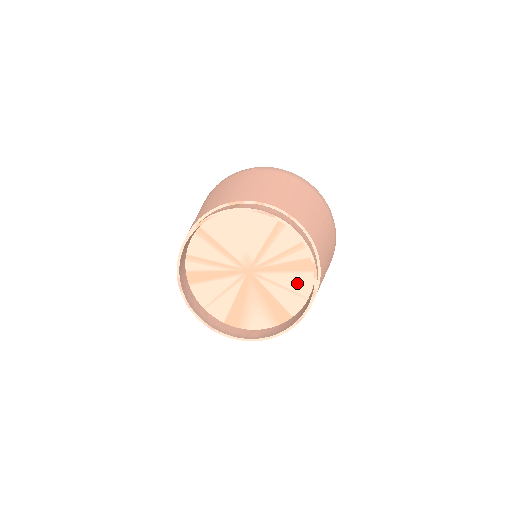
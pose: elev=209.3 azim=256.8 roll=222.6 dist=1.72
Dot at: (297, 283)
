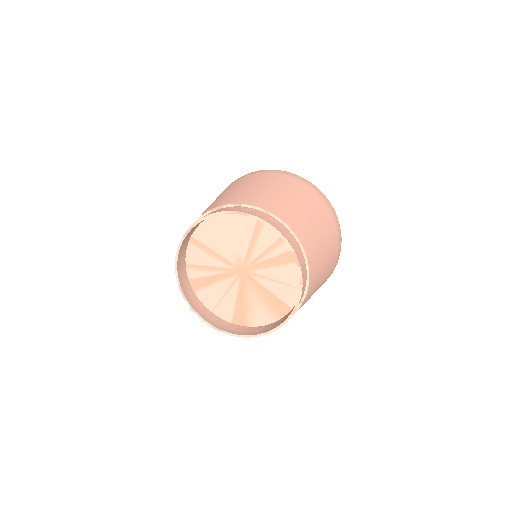
Dot at: (288, 275)
